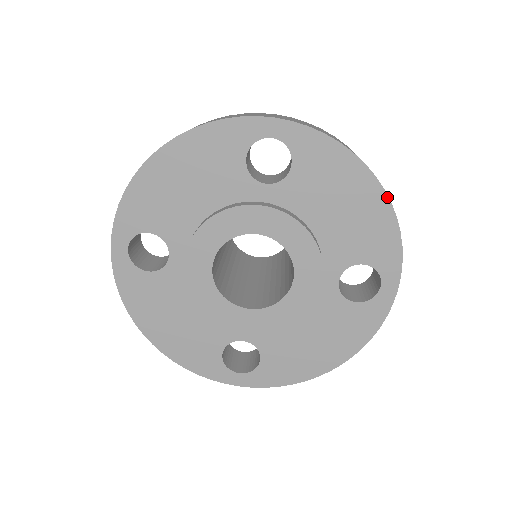
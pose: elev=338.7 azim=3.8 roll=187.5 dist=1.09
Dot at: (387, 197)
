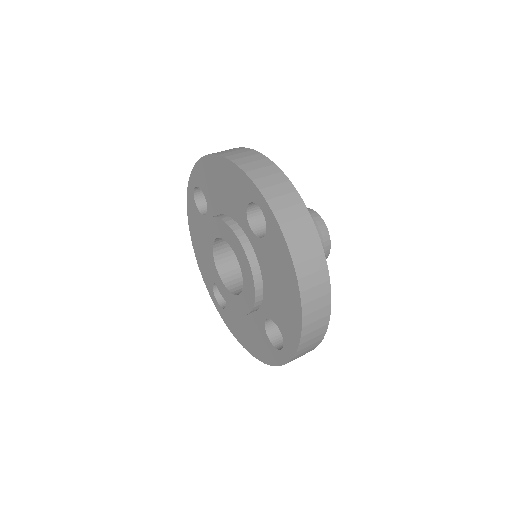
Dot at: (301, 312)
